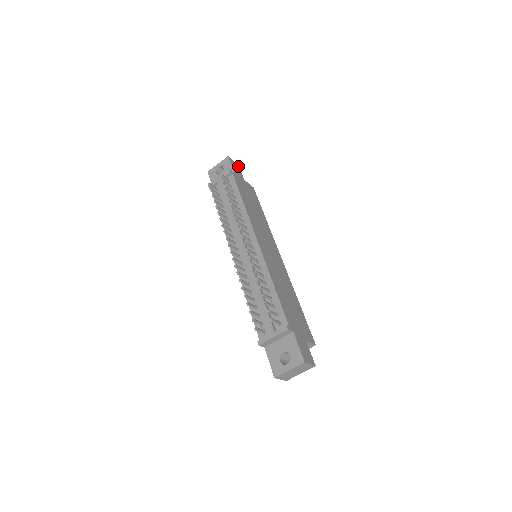
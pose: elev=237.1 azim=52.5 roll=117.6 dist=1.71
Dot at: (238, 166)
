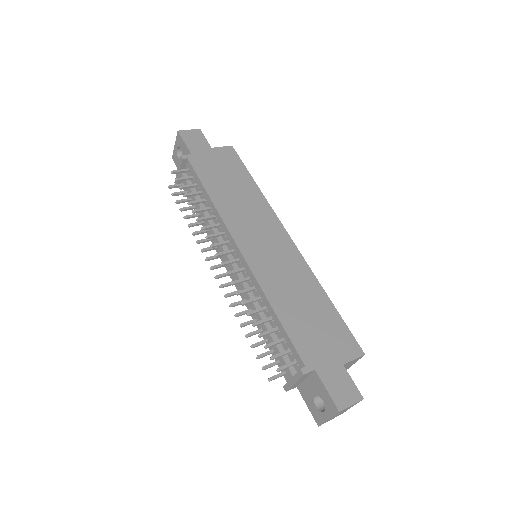
Dot at: (199, 131)
